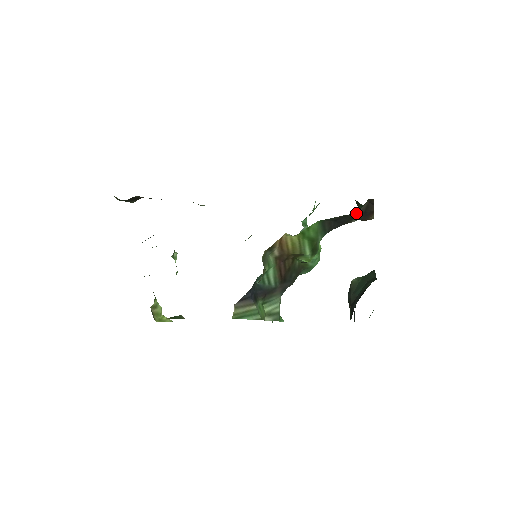
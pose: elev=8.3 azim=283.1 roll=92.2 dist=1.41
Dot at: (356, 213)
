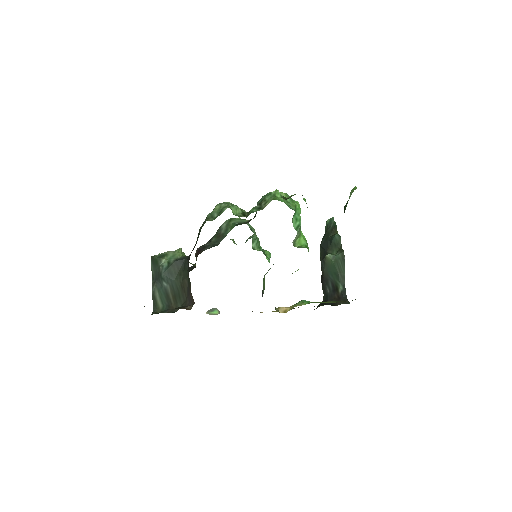
Dot at: occluded
